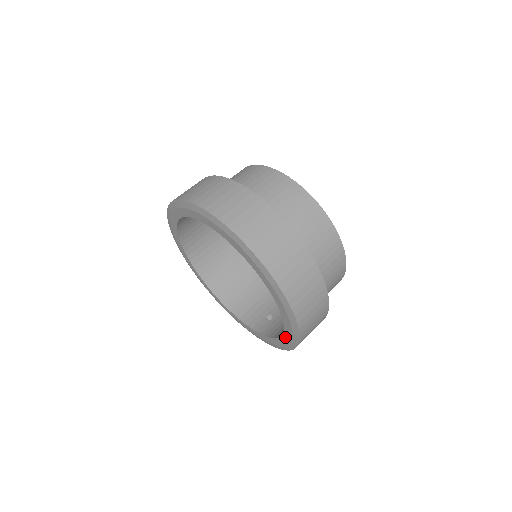
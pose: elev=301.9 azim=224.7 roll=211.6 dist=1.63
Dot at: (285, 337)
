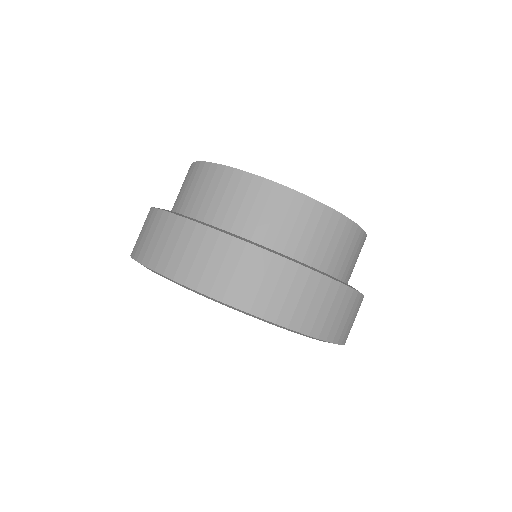
Dot at: occluded
